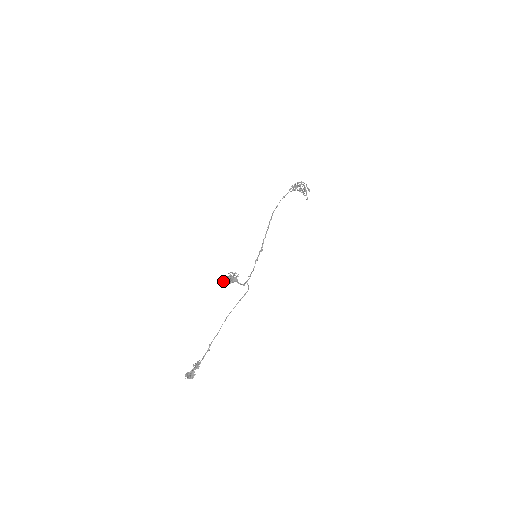
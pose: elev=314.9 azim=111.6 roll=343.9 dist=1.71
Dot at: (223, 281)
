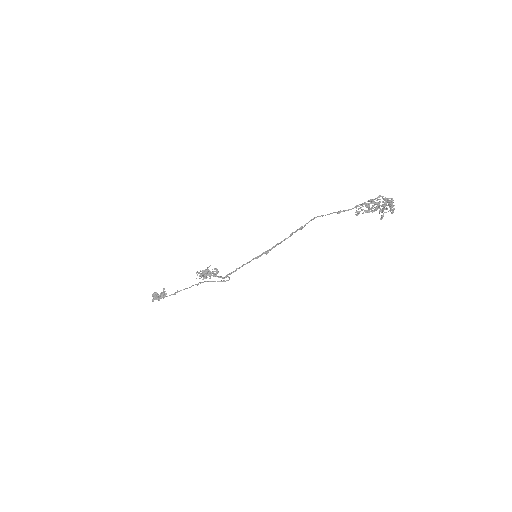
Dot at: (200, 270)
